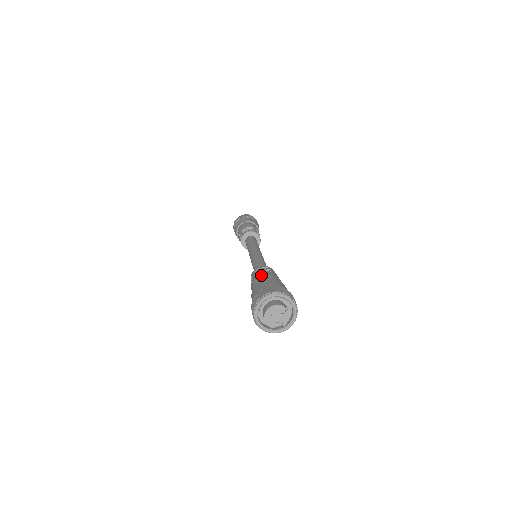
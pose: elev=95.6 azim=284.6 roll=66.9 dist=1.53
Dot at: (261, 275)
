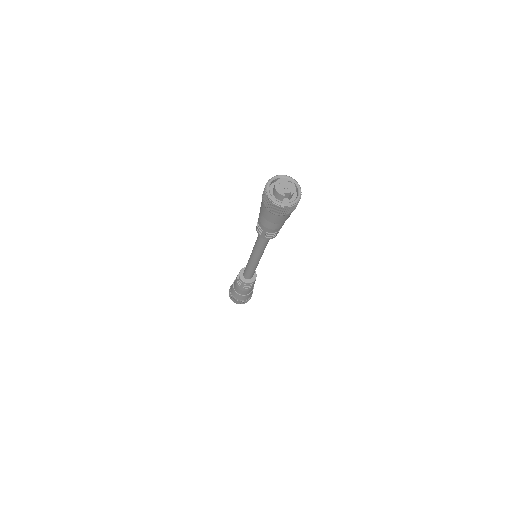
Dot at: occluded
